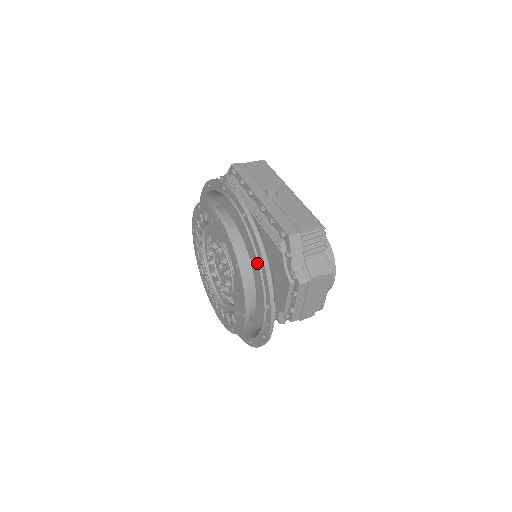
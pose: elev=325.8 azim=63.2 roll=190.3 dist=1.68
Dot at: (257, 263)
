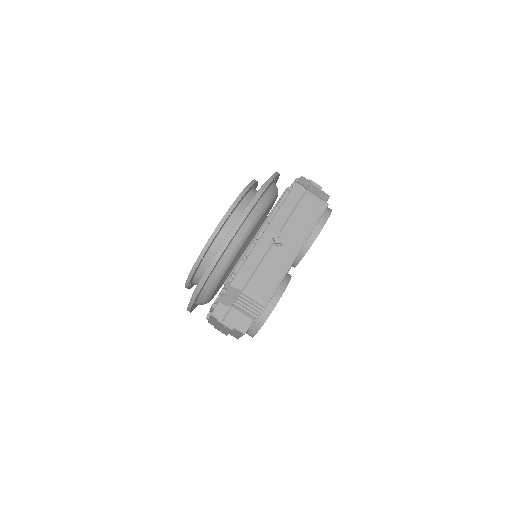
Dot at: (205, 271)
